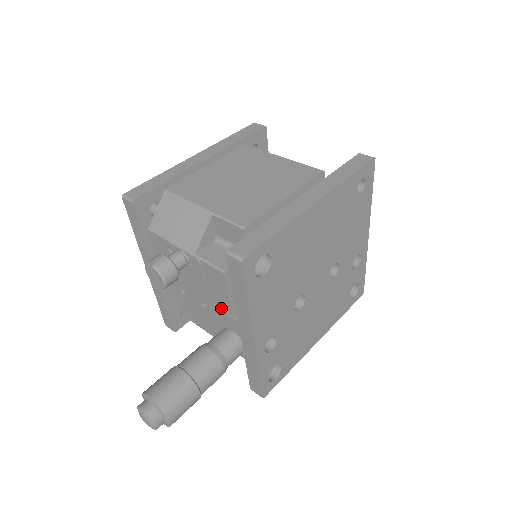
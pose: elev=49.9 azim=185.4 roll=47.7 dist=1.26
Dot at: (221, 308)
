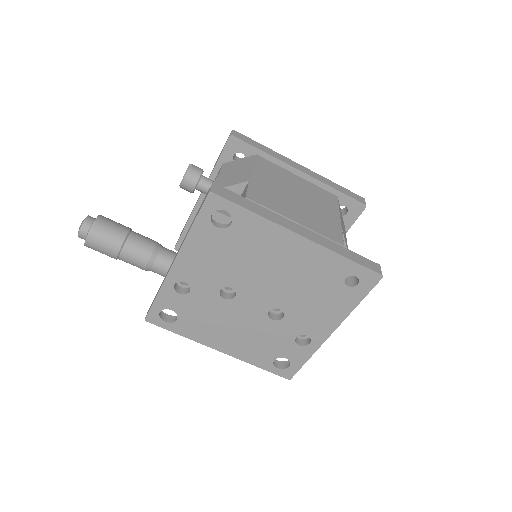
Dot at: occluded
